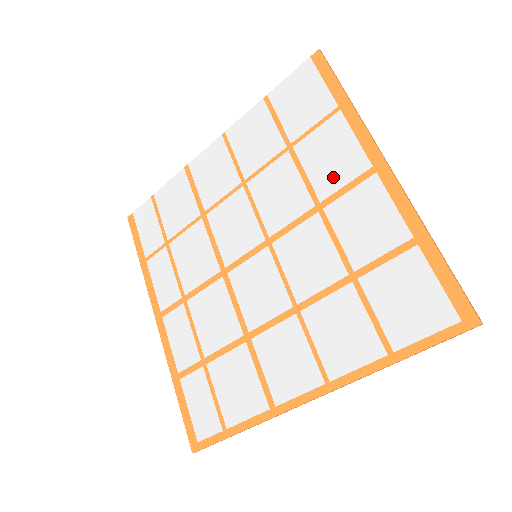
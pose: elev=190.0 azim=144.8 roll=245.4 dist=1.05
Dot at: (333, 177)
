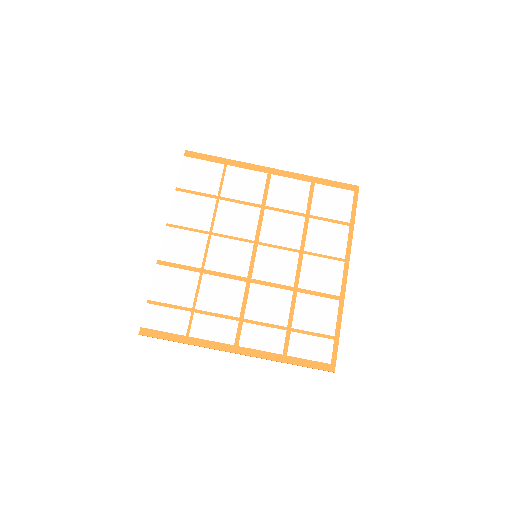
Dot at: (255, 191)
